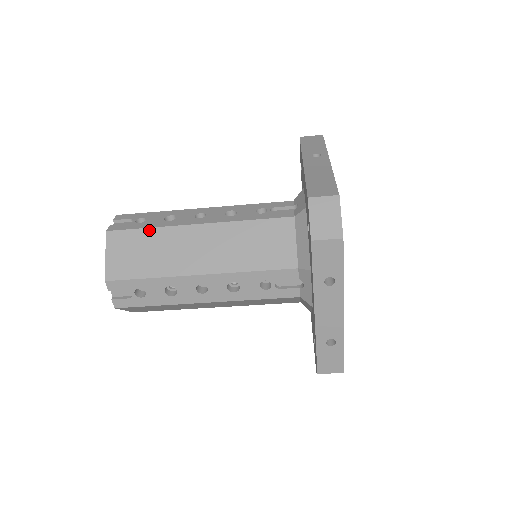
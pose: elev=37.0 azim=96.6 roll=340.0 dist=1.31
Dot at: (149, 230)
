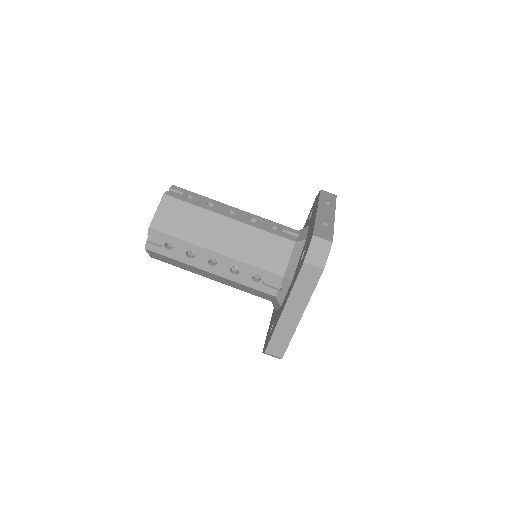
Dot at: occluded
